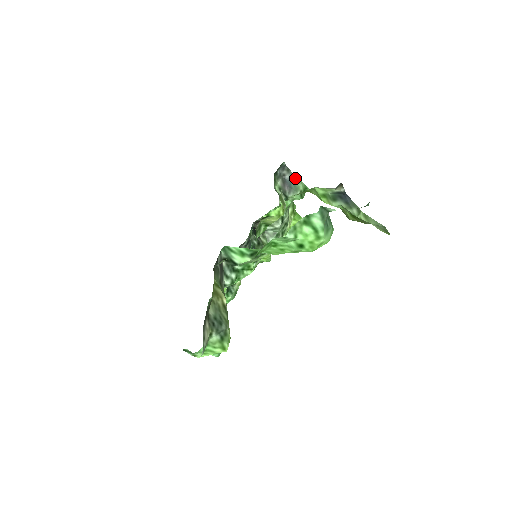
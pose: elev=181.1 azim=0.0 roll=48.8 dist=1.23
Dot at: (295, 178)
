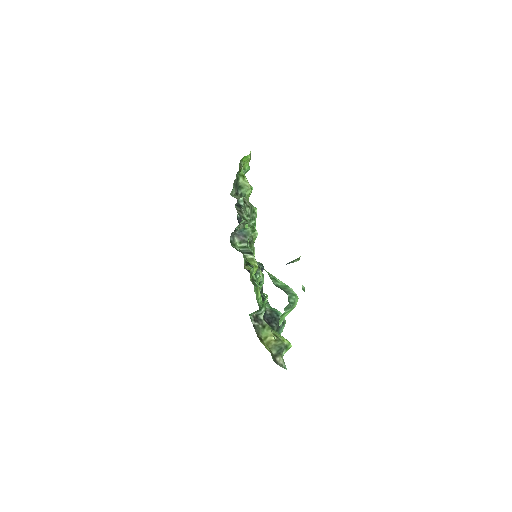
Dot at: (242, 229)
